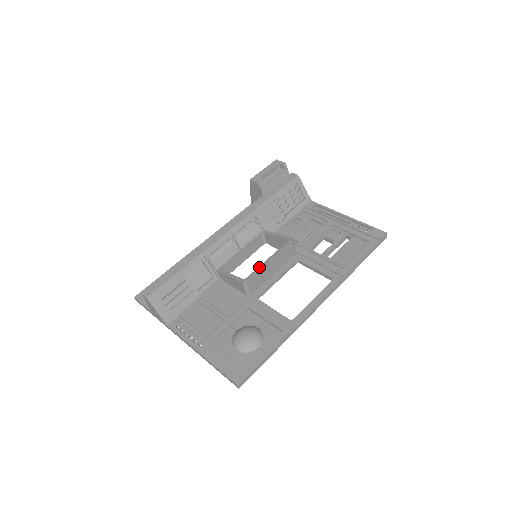
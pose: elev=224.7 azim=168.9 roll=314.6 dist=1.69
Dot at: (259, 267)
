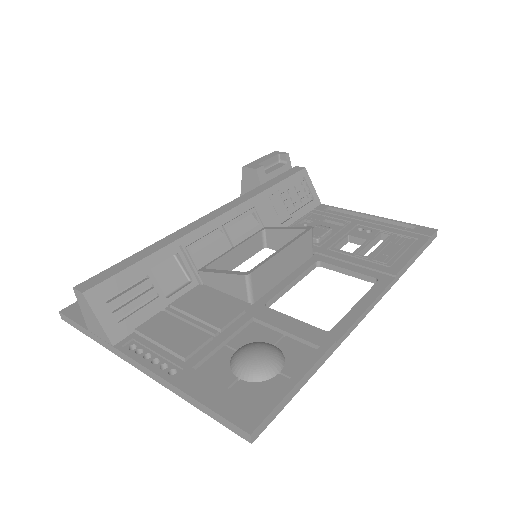
Dot at: (268, 257)
